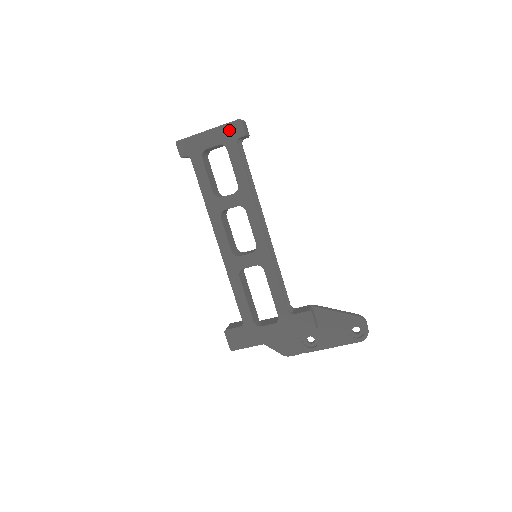
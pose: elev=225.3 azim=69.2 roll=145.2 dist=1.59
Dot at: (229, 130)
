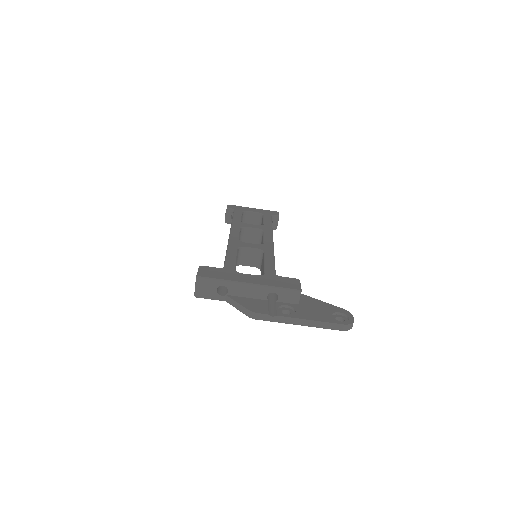
Dot at: (269, 212)
